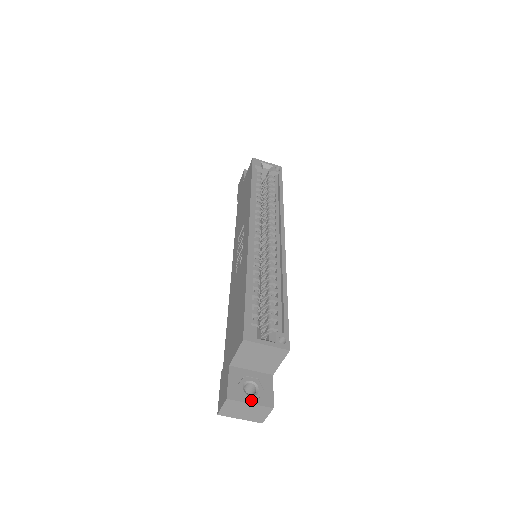
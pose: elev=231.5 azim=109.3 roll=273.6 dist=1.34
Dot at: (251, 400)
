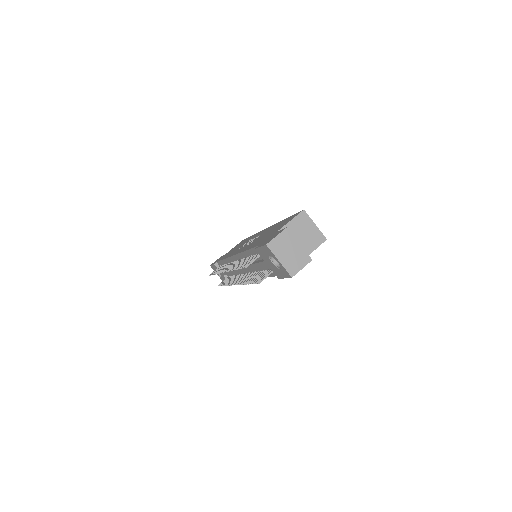
Dot at: (299, 244)
